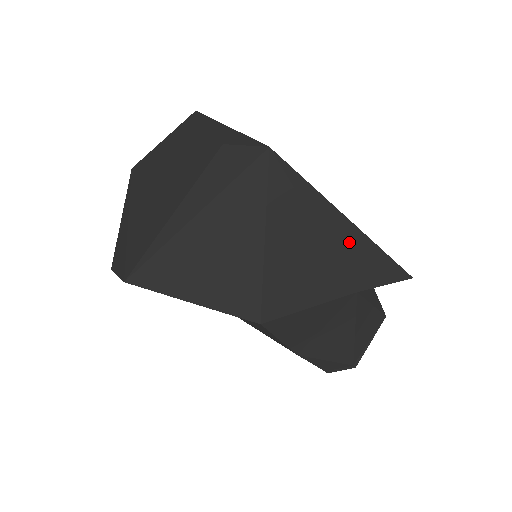
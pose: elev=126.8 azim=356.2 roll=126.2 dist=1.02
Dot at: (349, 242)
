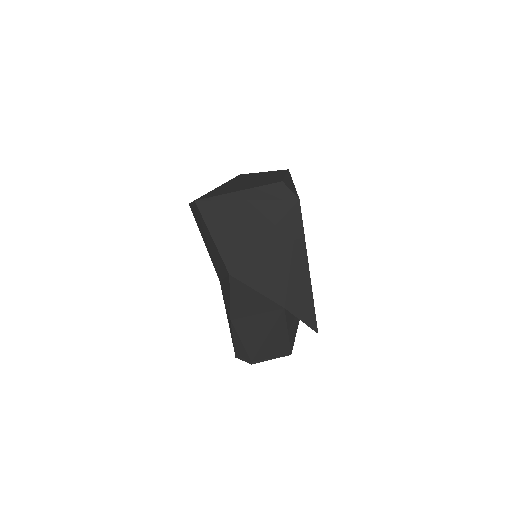
Dot at: (301, 278)
